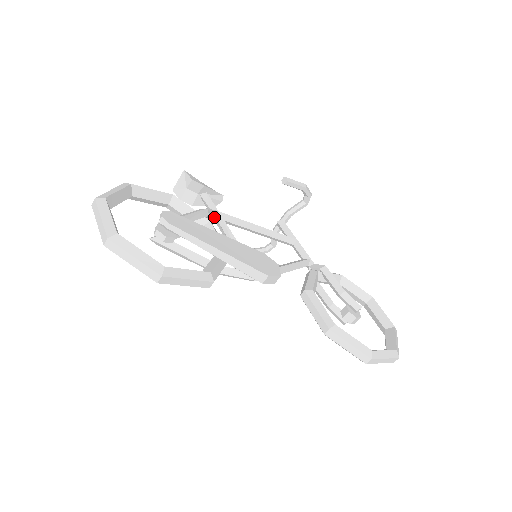
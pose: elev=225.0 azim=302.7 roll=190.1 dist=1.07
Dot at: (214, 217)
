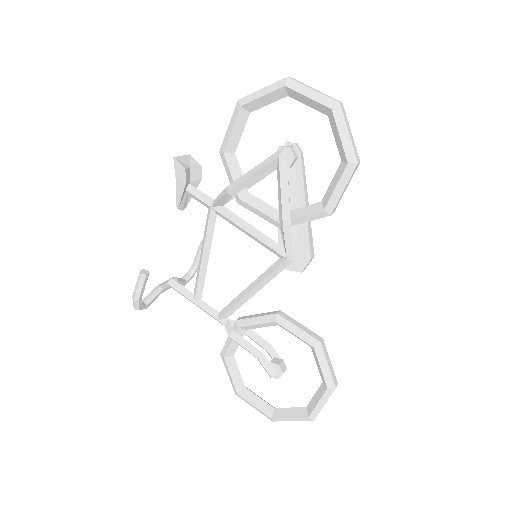
Dot at: (227, 202)
